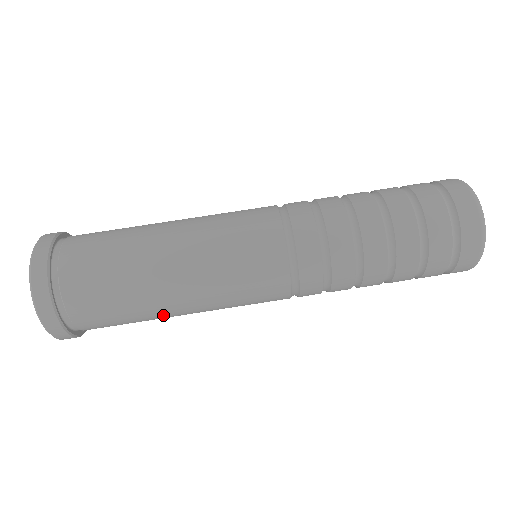
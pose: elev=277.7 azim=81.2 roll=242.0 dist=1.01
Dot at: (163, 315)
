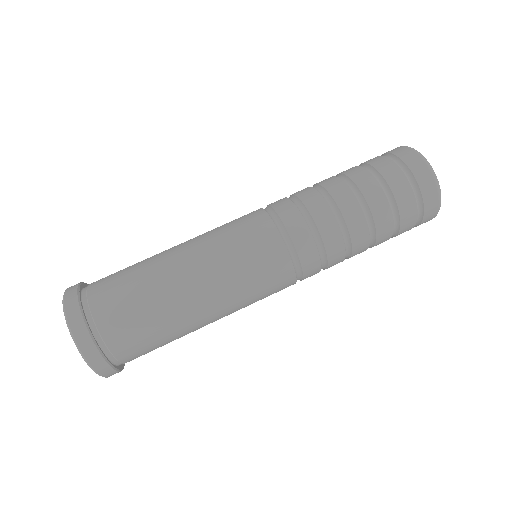
Dot at: (181, 308)
